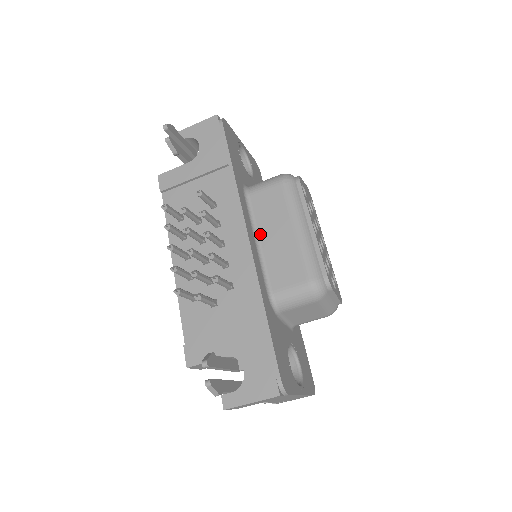
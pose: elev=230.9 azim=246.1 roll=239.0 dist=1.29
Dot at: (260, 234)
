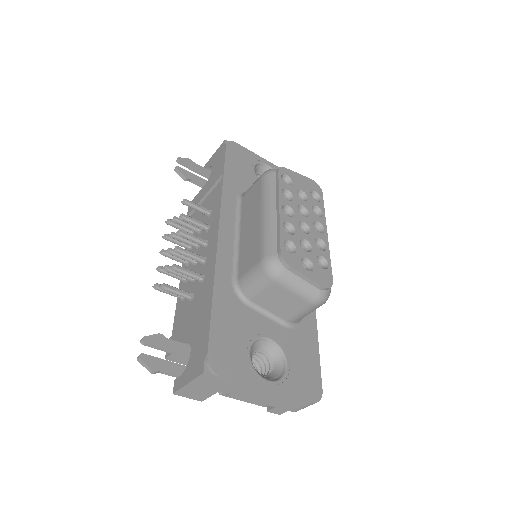
Dot at: (241, 229)
